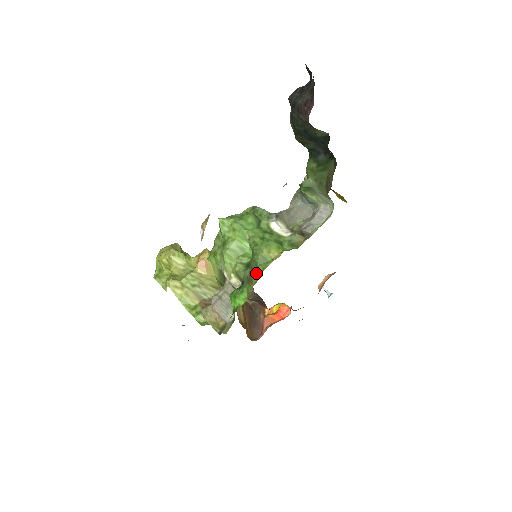
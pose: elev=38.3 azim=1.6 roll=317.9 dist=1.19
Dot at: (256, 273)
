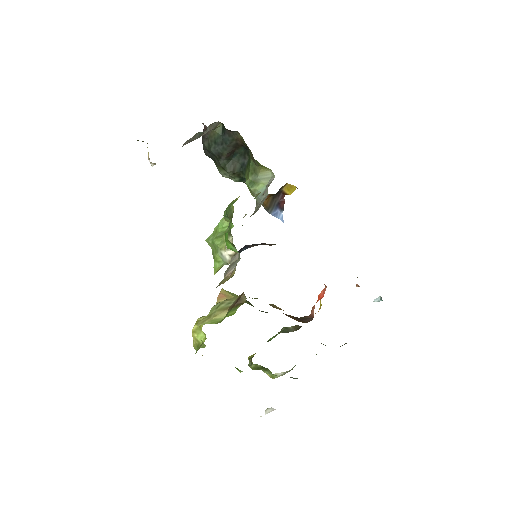
Dot at: (232, 213)
